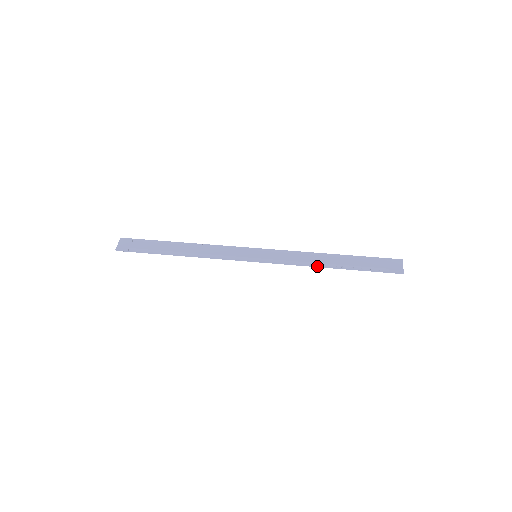
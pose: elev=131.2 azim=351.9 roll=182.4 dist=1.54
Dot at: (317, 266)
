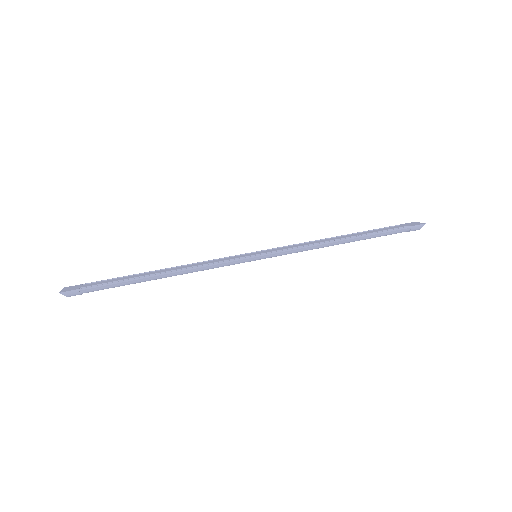
Dot at: (333, 241)
